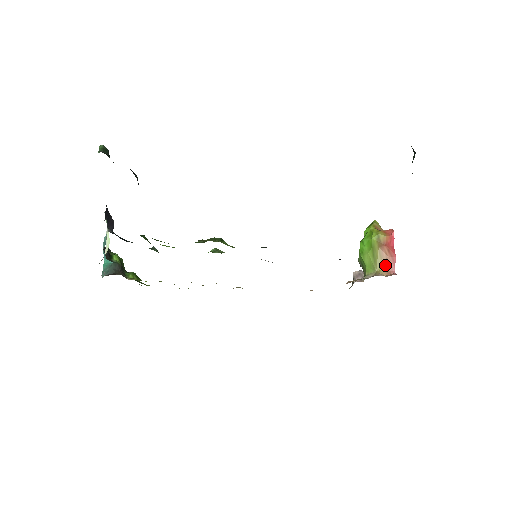
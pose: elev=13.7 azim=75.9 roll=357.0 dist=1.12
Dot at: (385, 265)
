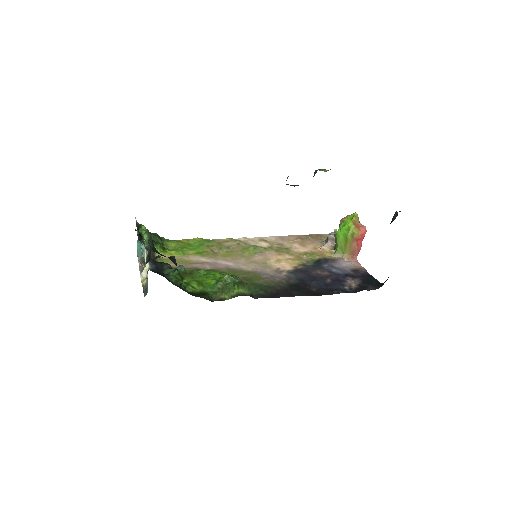
Dot at: (351, 252)
